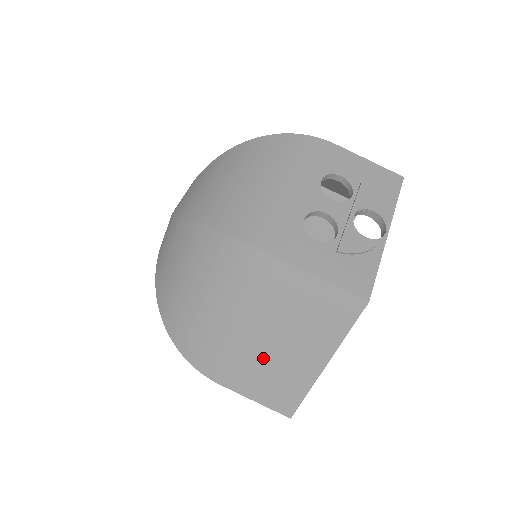
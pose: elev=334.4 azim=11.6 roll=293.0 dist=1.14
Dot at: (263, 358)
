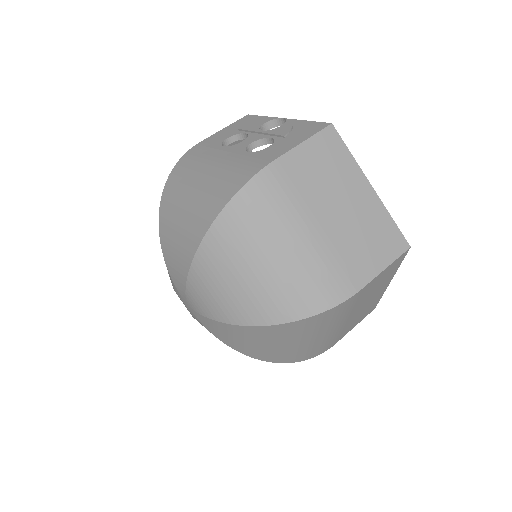
Dot at: (349, 232)
